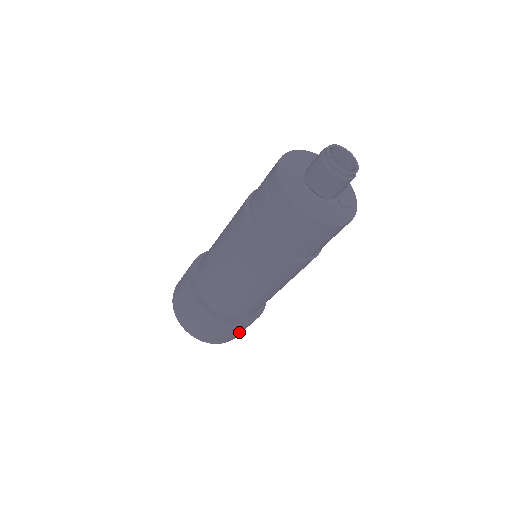
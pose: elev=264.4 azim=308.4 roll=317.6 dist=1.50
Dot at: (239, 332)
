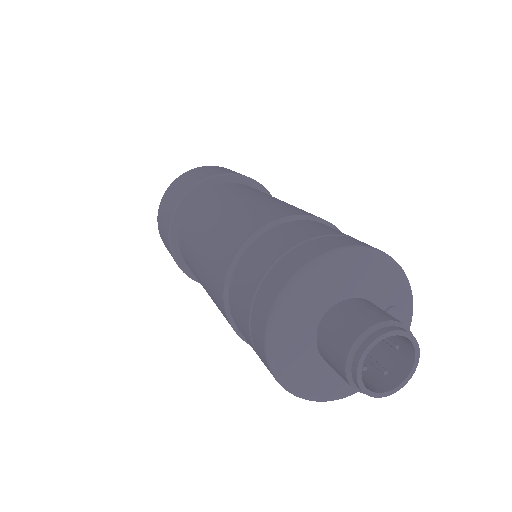
Dot at: occluded
